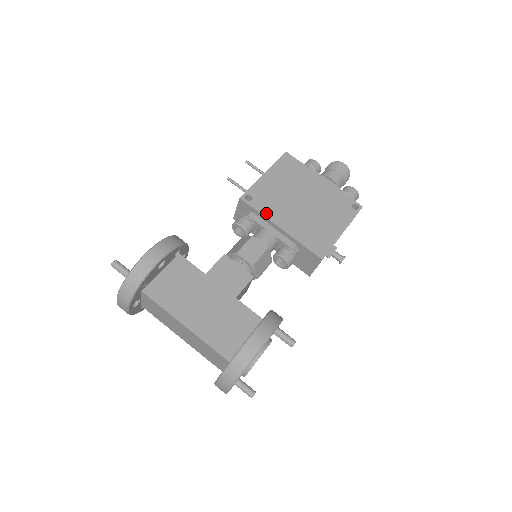
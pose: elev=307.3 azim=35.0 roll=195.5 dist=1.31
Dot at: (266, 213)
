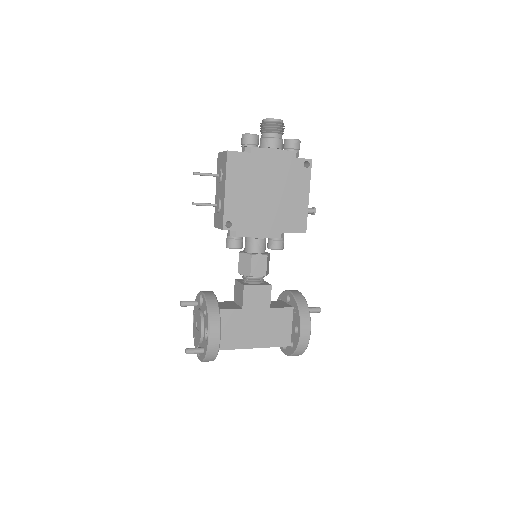
Dot at: (249, 227)
